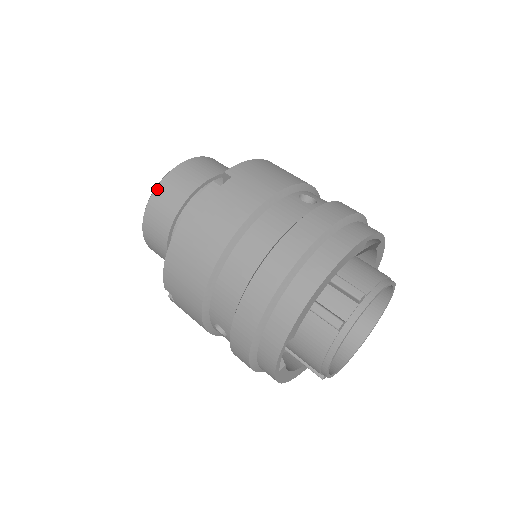
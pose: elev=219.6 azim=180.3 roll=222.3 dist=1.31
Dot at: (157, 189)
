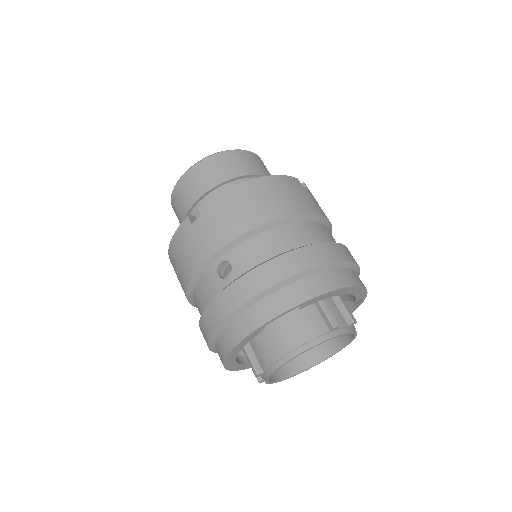
Dot at: (239, 151)
